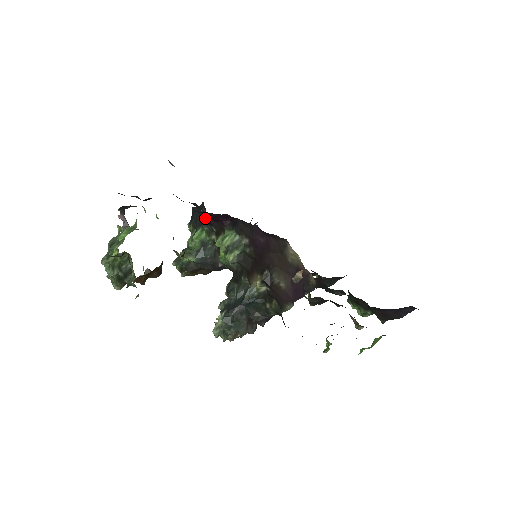
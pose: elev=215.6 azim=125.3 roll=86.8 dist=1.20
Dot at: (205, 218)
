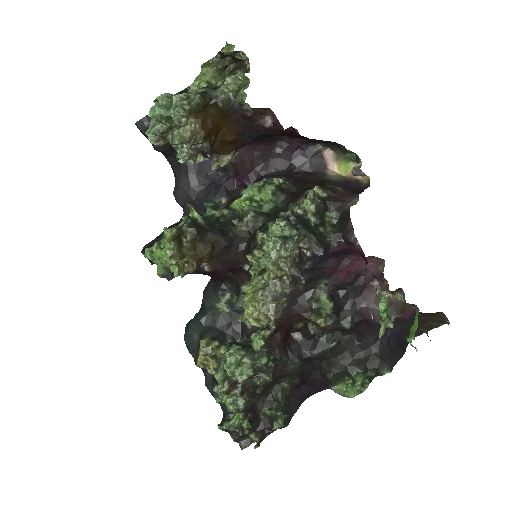
Dot at: (214, 190)
